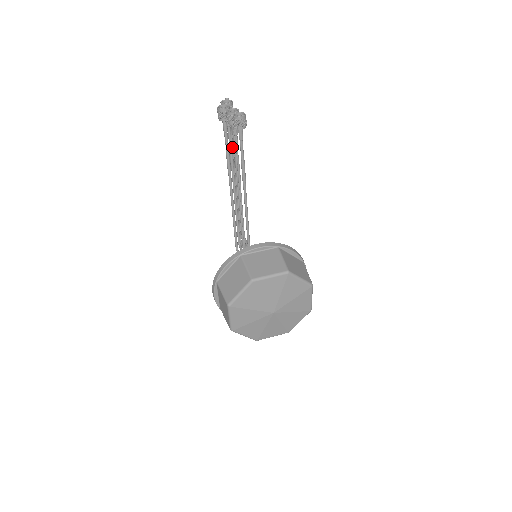
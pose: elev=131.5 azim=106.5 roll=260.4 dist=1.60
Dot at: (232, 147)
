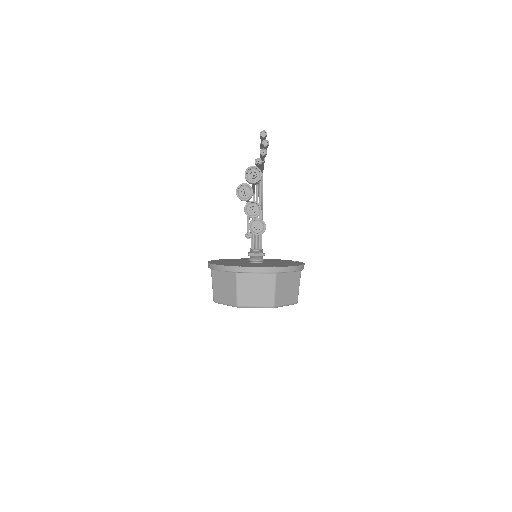
Dot at: occluded
